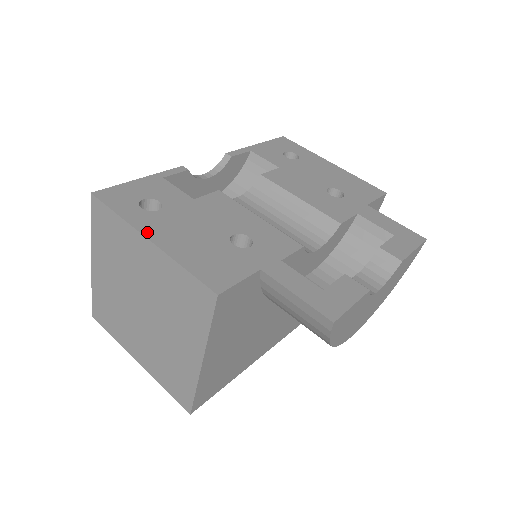
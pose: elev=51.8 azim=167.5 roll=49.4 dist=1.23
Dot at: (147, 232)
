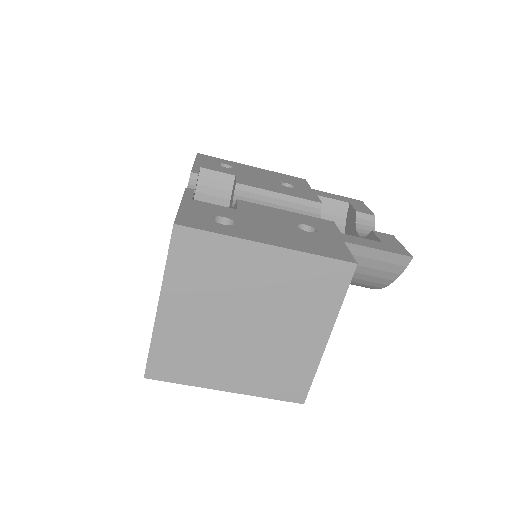
Dot at: (259, 240)
